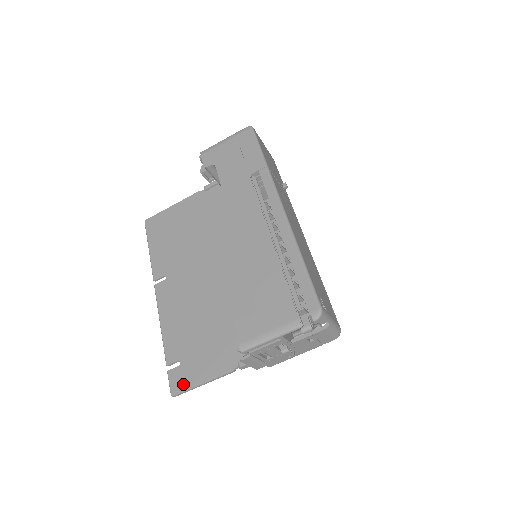
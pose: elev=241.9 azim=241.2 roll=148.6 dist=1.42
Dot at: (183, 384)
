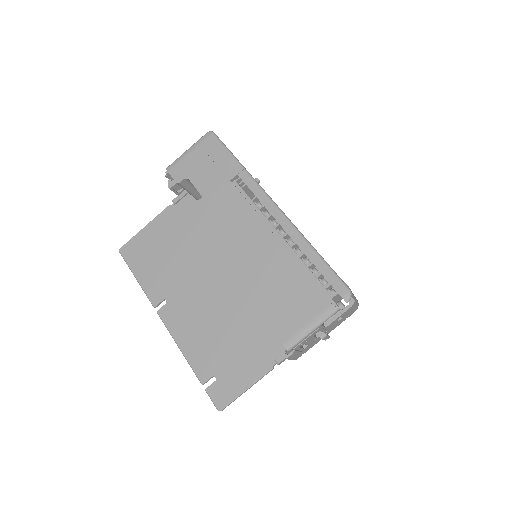
Dot at: (227, 396)
